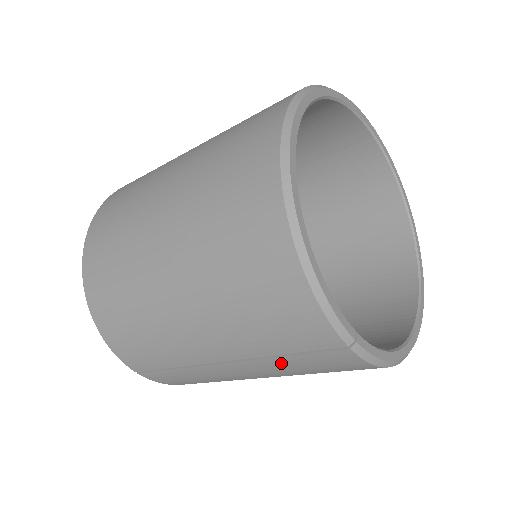
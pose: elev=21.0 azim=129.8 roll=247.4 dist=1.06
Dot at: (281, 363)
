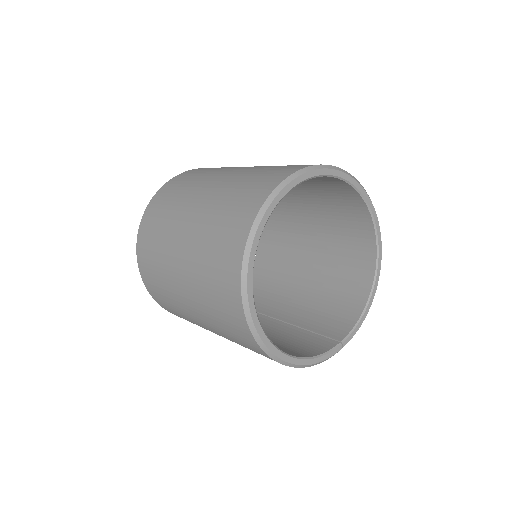
Dot at: occluded
